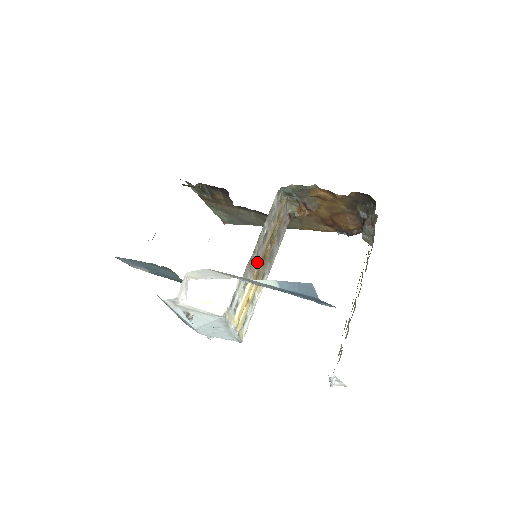
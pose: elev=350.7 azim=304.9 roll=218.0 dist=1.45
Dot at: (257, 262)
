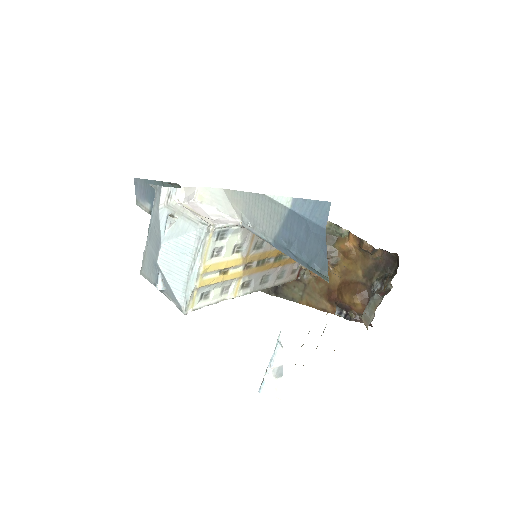
Dot at: (257, 250)
